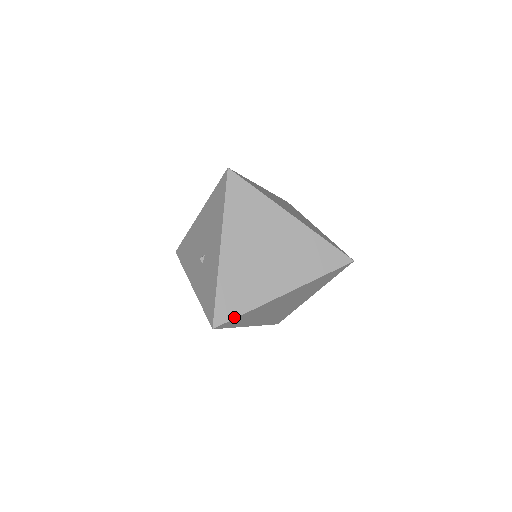
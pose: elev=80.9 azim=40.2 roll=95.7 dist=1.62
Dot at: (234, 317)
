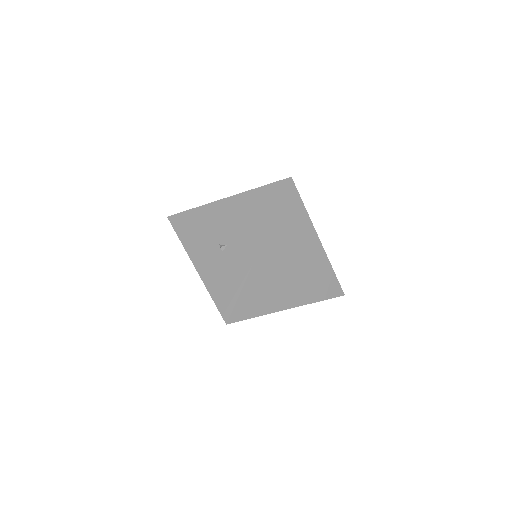
Dot at: (247, 318)
